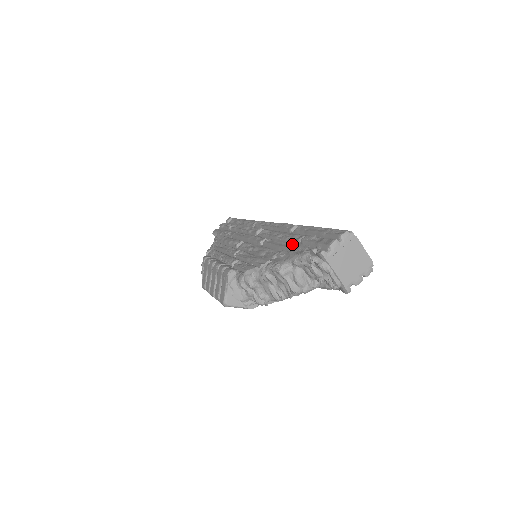
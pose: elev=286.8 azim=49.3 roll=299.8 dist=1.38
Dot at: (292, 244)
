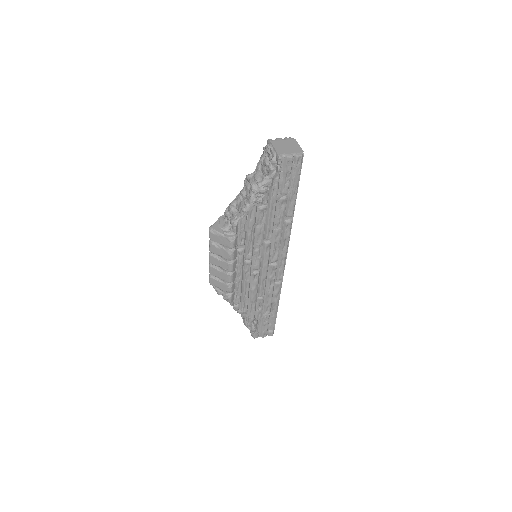
Dot at: occluded
